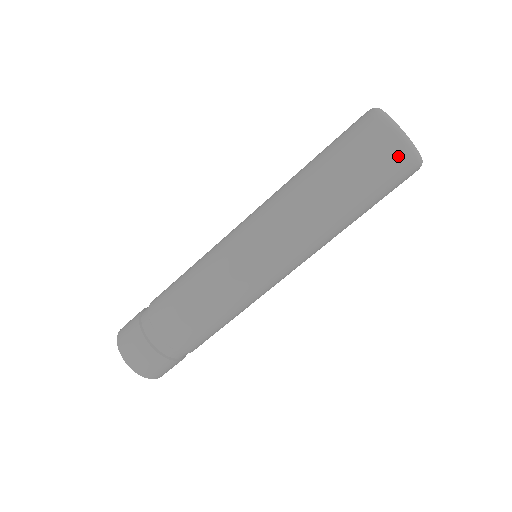
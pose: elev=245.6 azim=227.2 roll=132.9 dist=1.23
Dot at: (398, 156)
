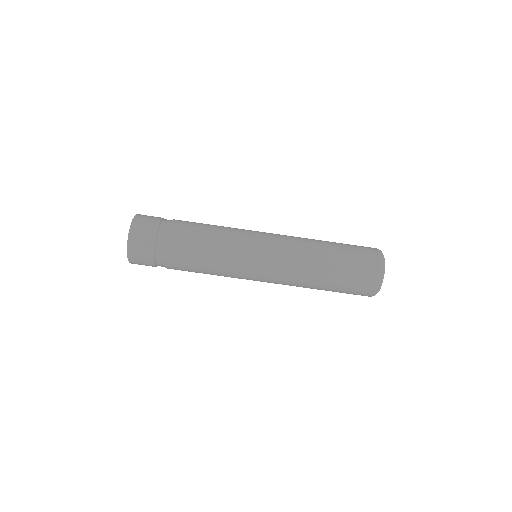
Dot at: (366, 295)
